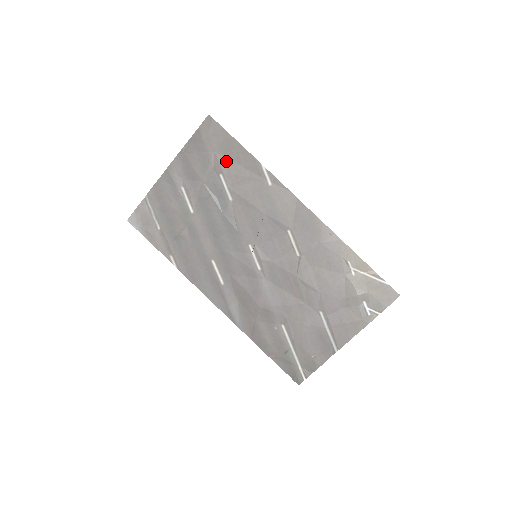
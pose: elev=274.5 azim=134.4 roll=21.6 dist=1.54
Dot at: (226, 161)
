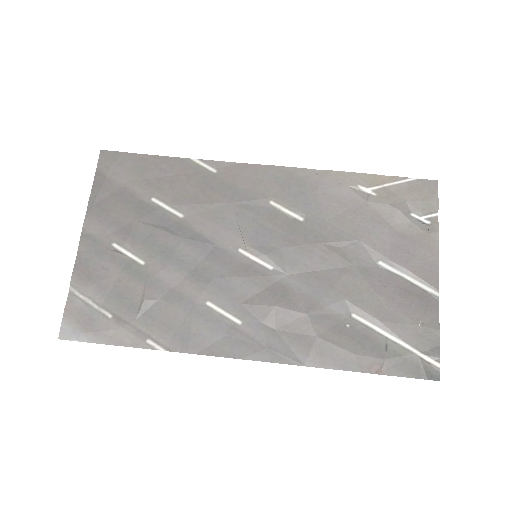
Dot at: (149, 182)
